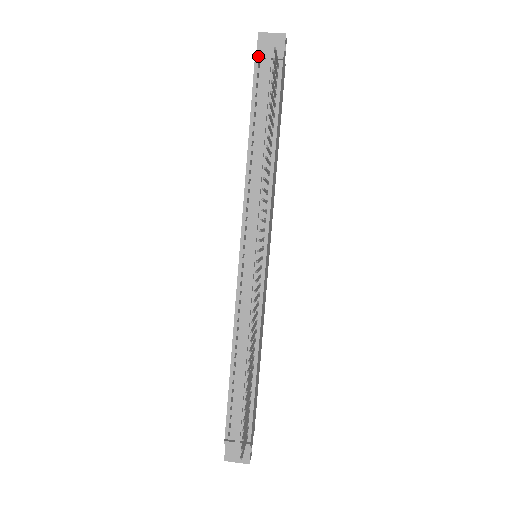
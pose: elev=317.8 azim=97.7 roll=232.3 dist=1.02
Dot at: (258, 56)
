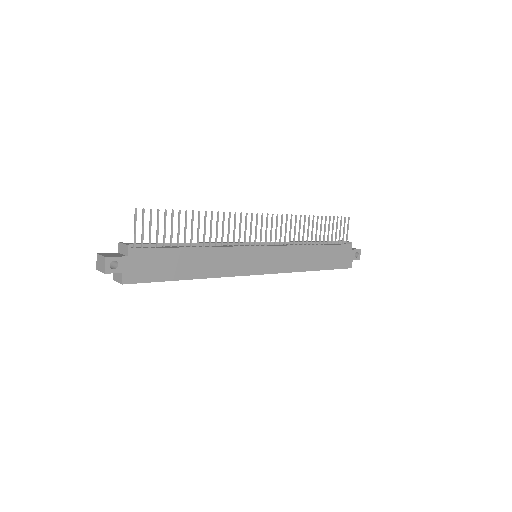
Dot at: (340, 240)
